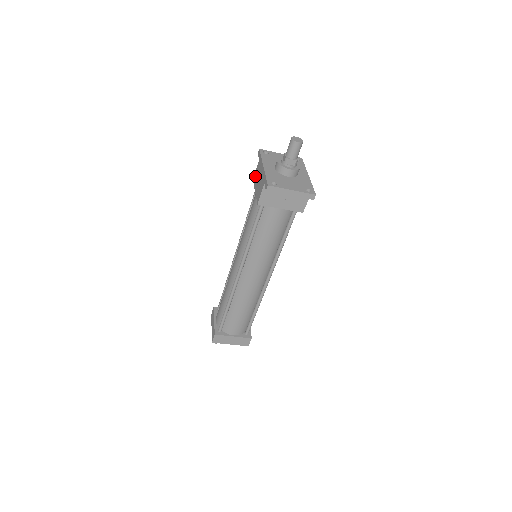
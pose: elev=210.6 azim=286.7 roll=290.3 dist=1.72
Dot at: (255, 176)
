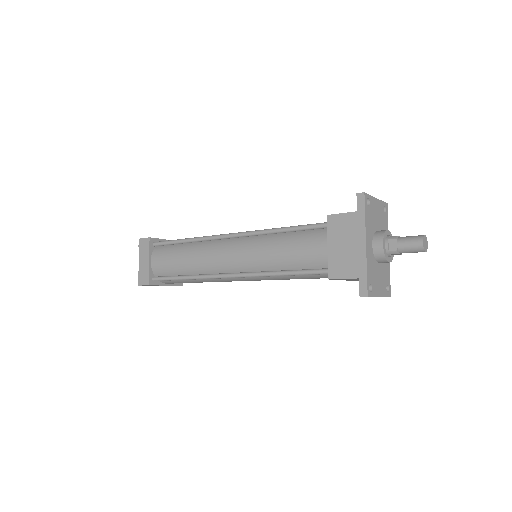
Dot at: (337, 222)
